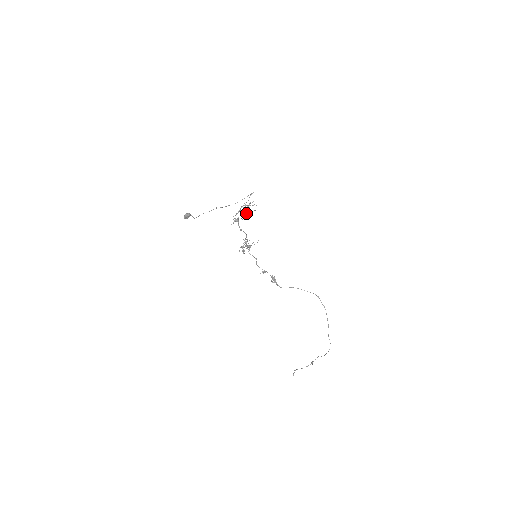
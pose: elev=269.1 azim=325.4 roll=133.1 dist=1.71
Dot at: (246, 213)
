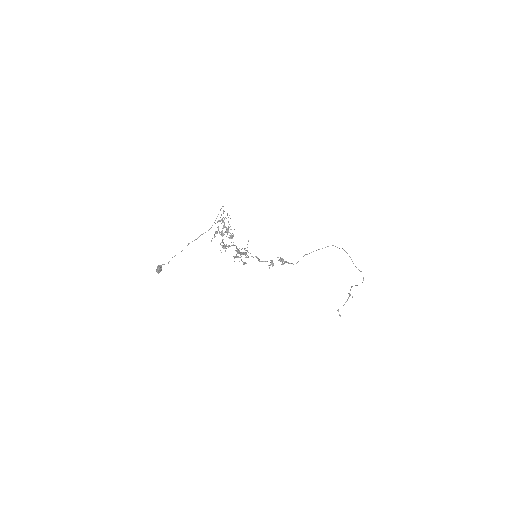
Dot at: (228, 231)
